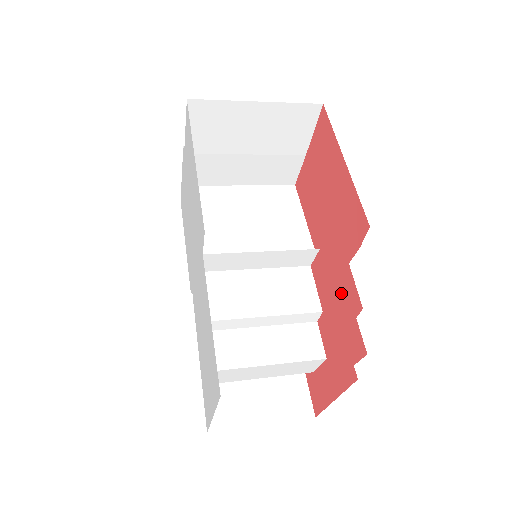
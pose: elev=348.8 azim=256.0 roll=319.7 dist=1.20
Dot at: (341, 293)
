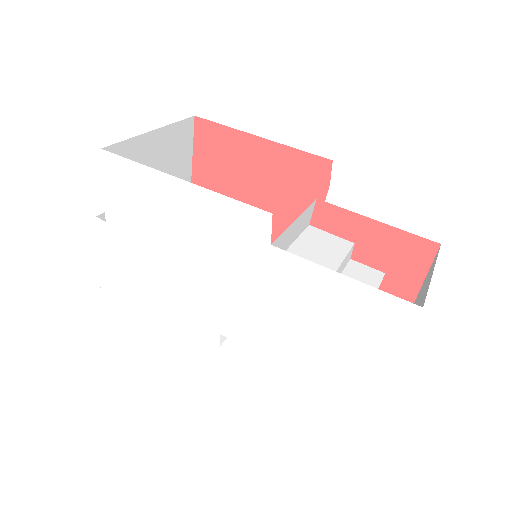
Dot at: occluded
